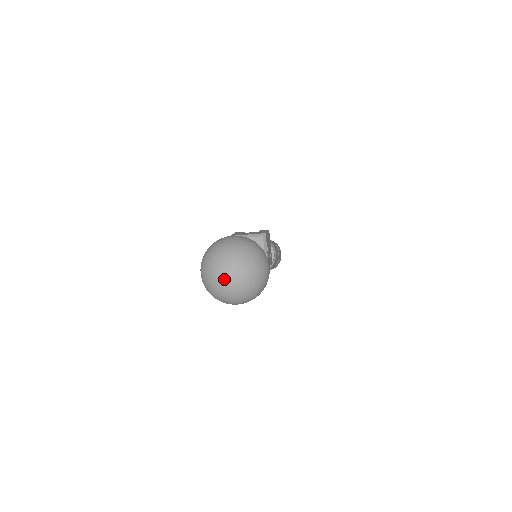
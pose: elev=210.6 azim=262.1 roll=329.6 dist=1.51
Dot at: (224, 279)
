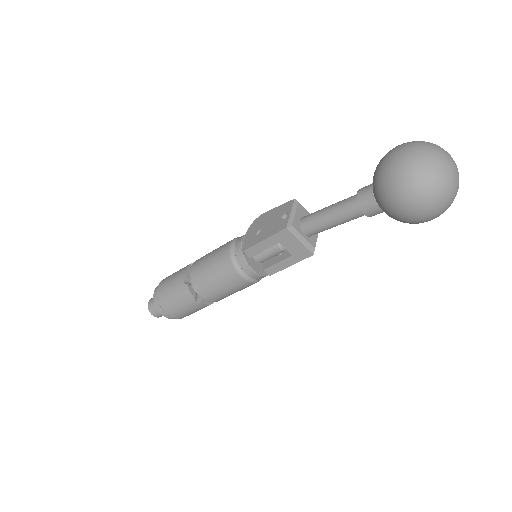
Dot at: (452, 163)
